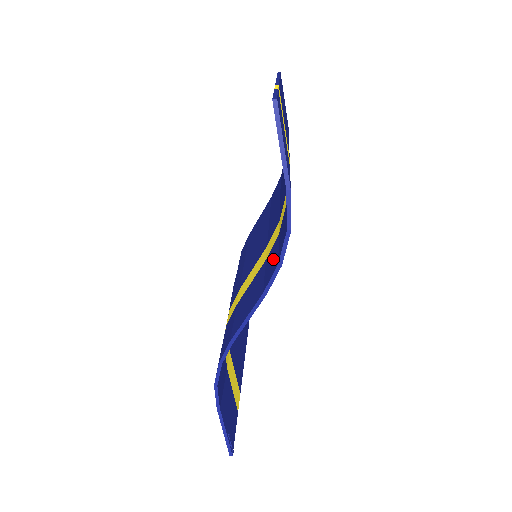
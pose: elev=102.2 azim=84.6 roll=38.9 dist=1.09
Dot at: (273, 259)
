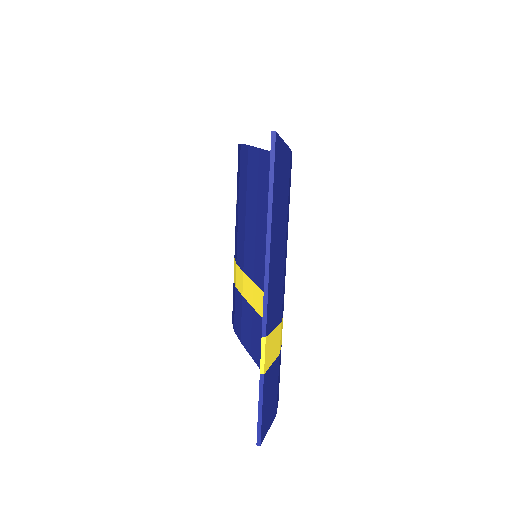
Dot at: occluded
